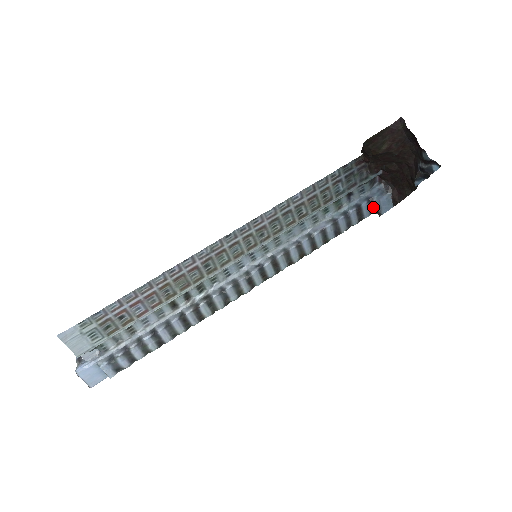
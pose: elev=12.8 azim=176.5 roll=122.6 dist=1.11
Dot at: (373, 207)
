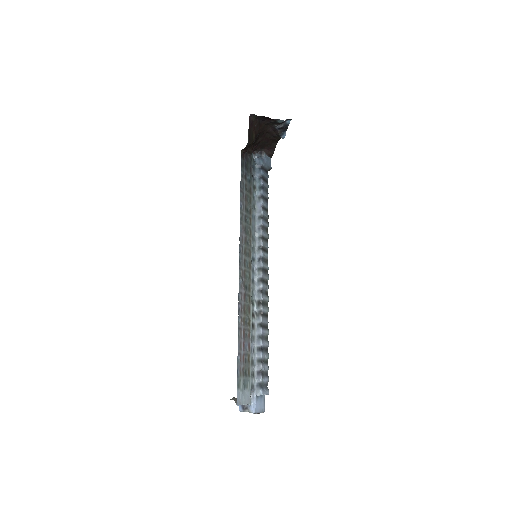
Dot at: (265, 170)
